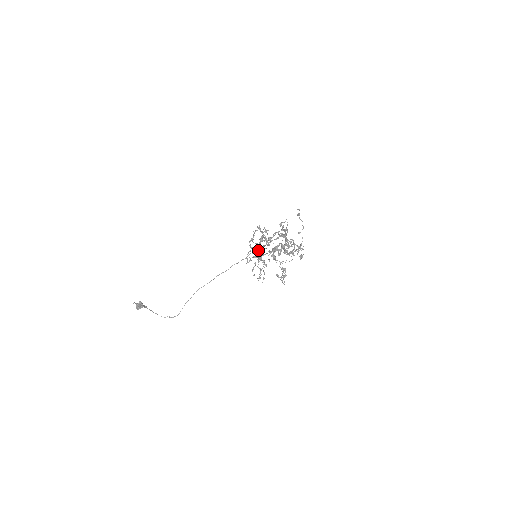
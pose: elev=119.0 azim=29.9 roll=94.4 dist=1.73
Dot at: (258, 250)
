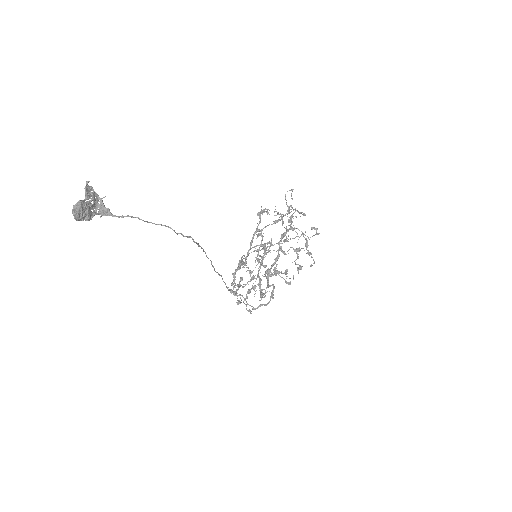
Dot at: (232, 291)
